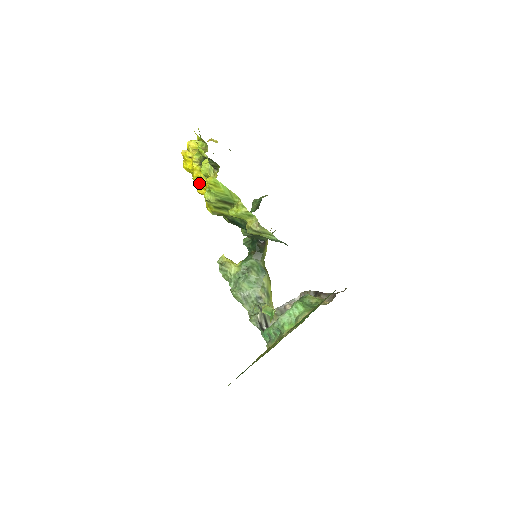
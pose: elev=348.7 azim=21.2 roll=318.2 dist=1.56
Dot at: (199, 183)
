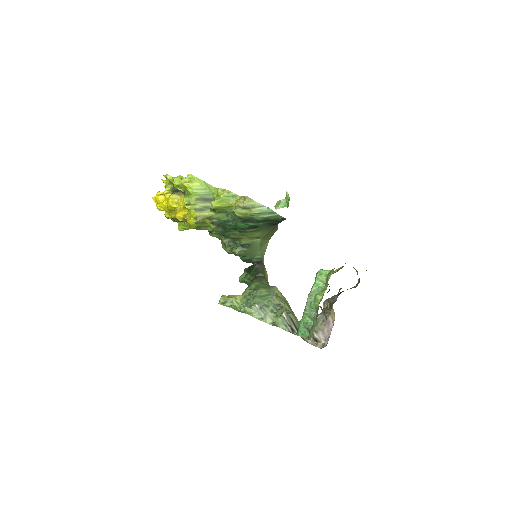
Dot at: (176, 208)
